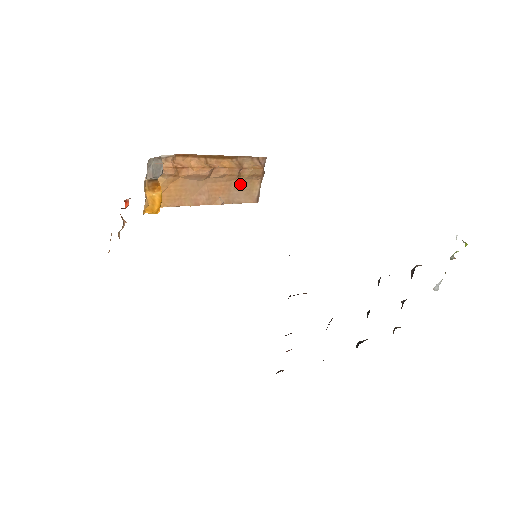
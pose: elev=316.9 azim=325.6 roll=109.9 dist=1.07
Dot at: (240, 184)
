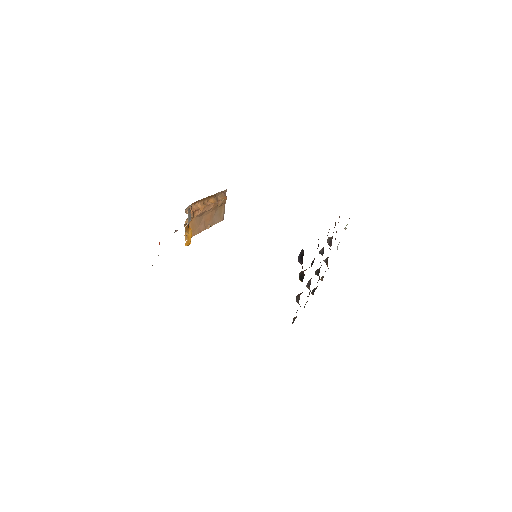
Dot at: (216, 211)
